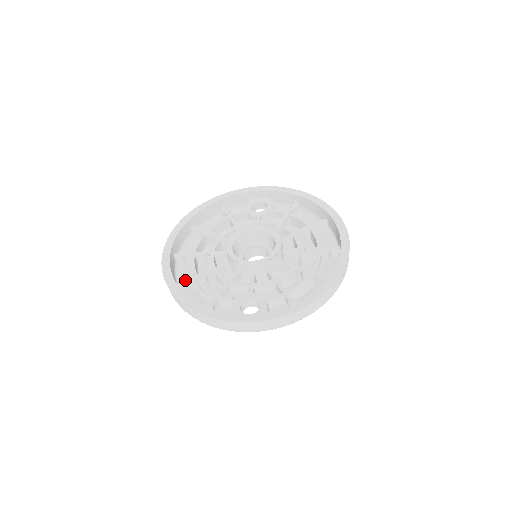
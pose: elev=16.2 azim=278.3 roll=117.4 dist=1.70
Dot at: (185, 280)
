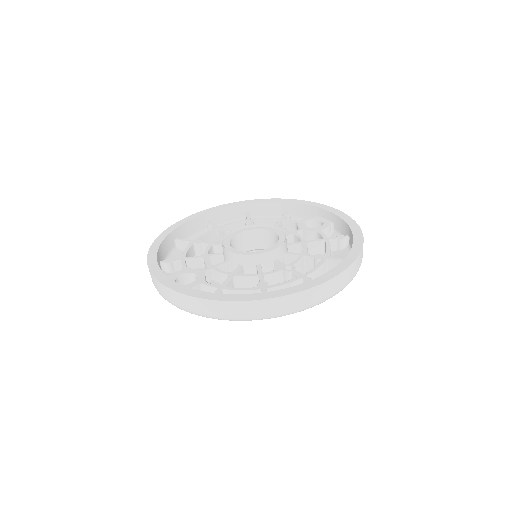
Dot at: (185, 239)
